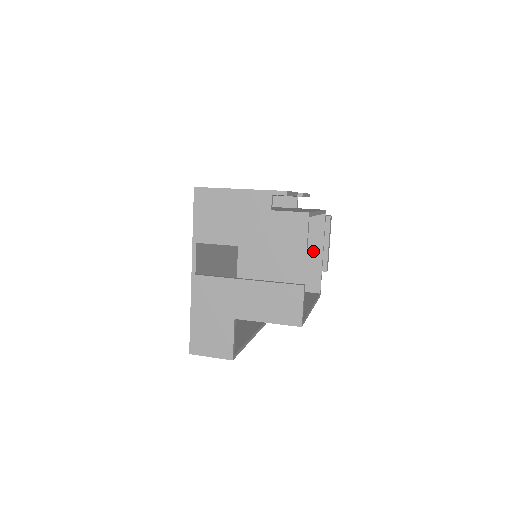
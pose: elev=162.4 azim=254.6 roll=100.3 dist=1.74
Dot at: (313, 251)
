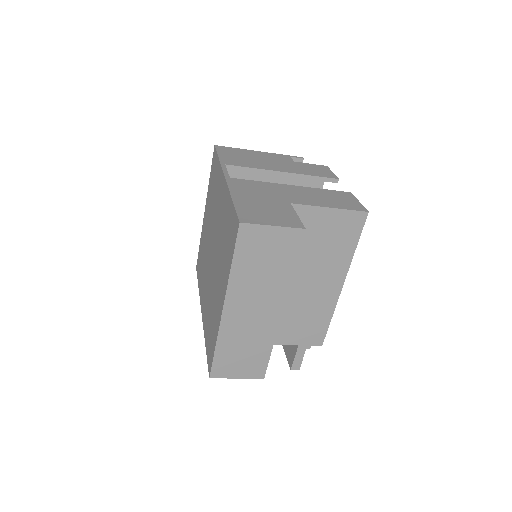
Dot at: occluded
